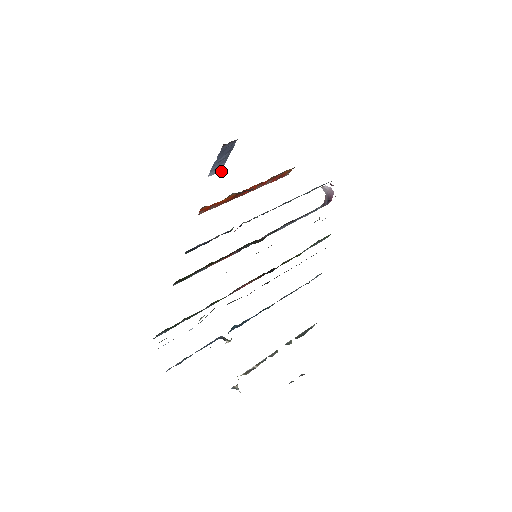
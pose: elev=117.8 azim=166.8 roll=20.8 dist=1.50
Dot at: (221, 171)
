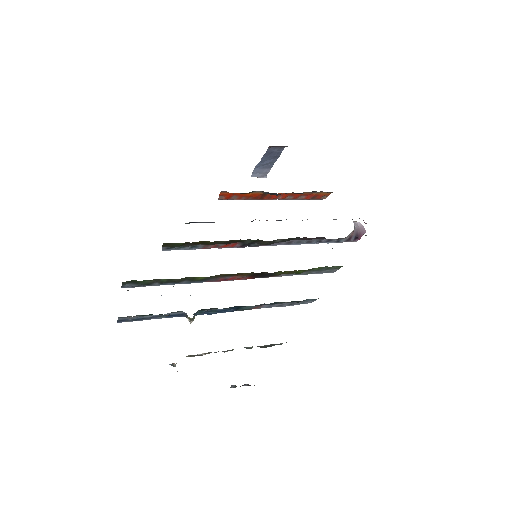
Dot at: (265, 177)
